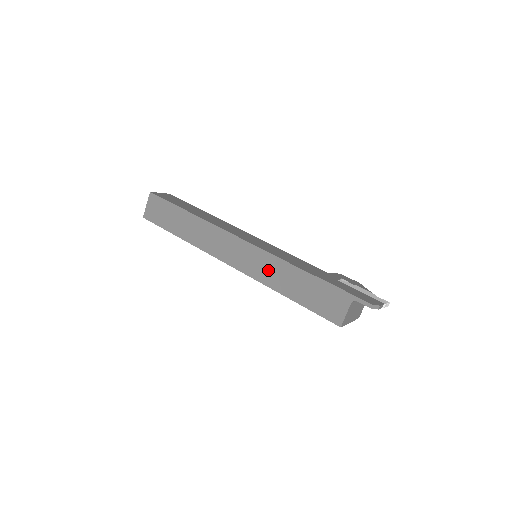
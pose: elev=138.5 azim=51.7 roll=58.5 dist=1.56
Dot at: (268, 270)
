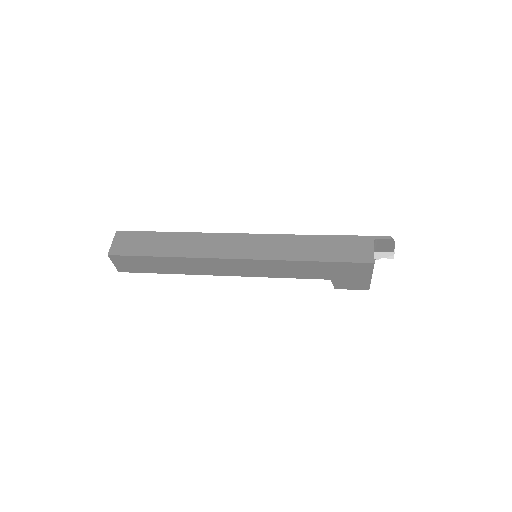
Dot at: (282, 247)
